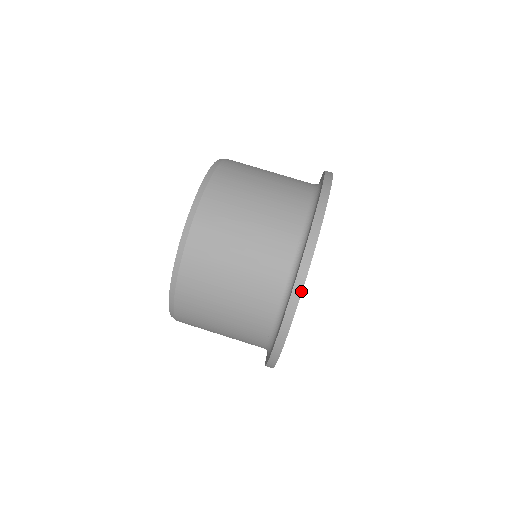
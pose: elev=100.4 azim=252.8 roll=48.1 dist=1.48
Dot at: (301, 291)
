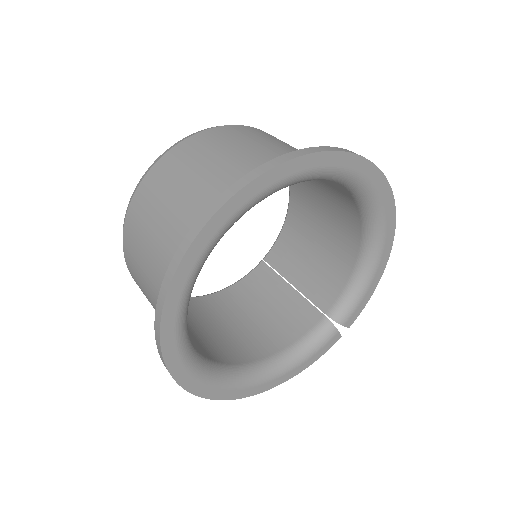
Dot at: (264, 172)
